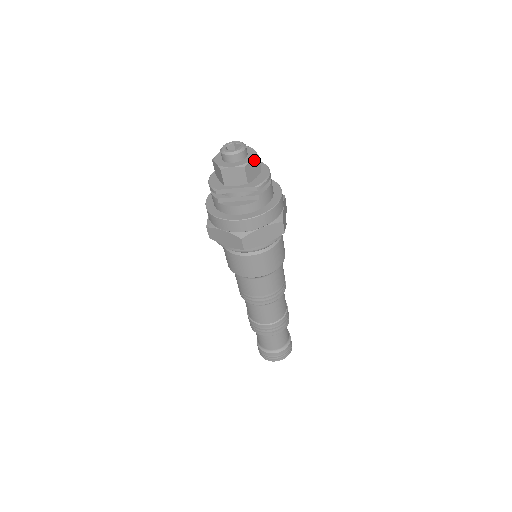
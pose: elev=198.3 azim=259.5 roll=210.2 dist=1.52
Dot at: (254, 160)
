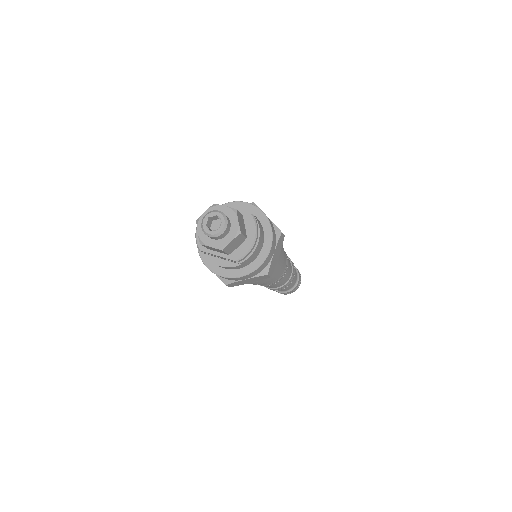
Dot at: (235, 239)
